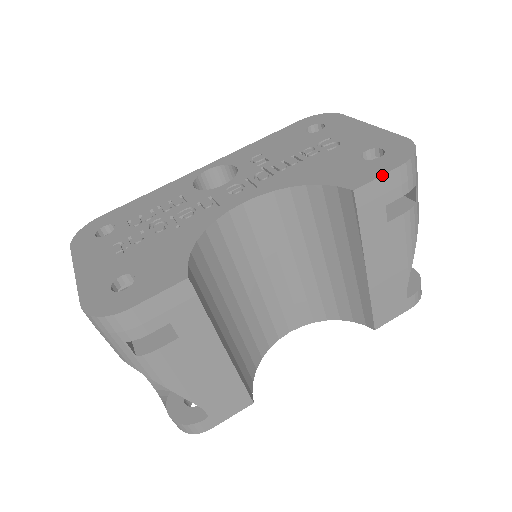
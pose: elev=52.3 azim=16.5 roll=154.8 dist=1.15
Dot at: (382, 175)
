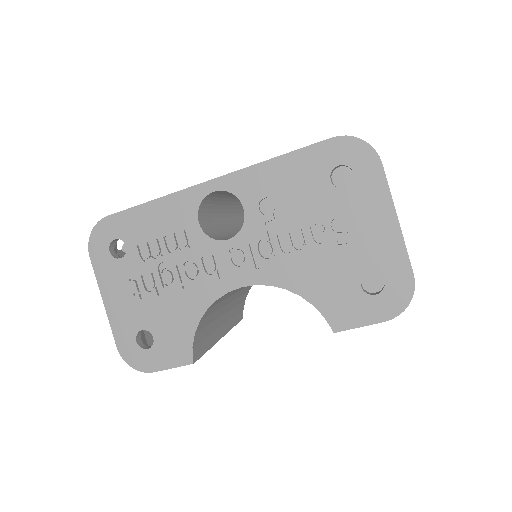
Dot at: occluded
